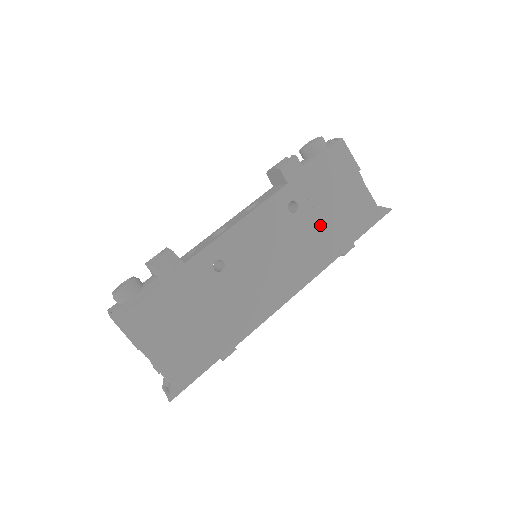
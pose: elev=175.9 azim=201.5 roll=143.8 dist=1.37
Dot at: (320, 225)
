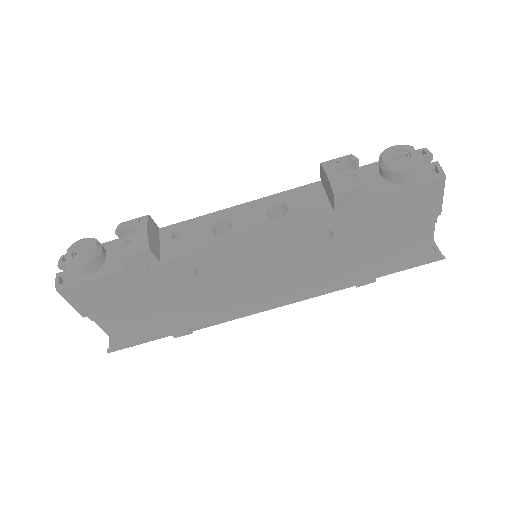
Dot at: (348, 258)
